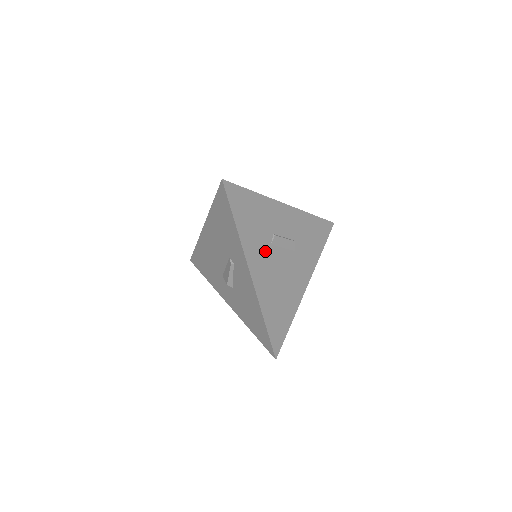
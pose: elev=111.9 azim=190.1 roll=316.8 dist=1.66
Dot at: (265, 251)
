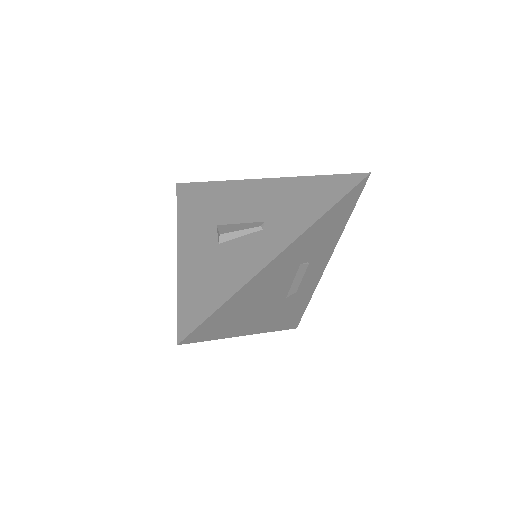
Dot at: (296, 260)
